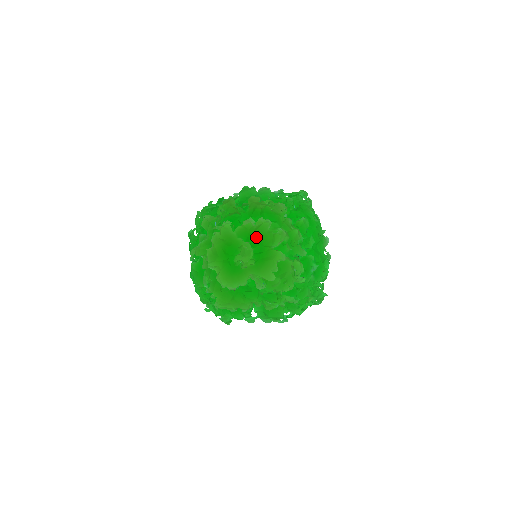
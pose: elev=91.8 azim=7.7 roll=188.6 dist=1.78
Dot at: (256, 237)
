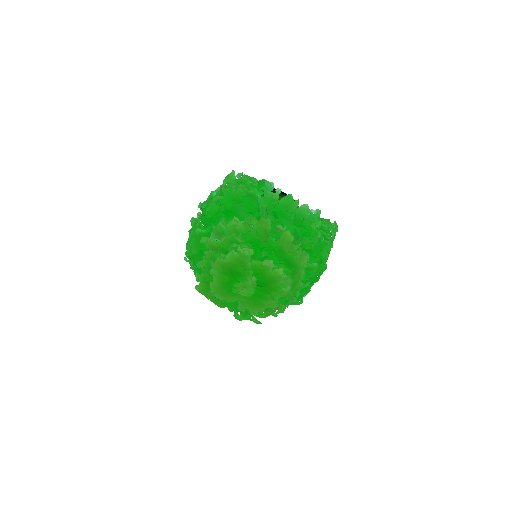
Dot at: (265, 281)
